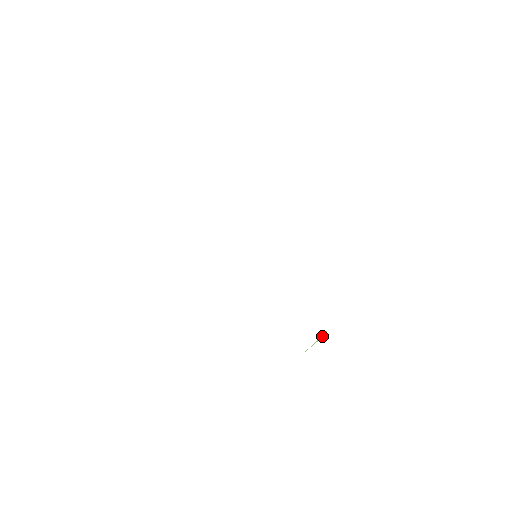
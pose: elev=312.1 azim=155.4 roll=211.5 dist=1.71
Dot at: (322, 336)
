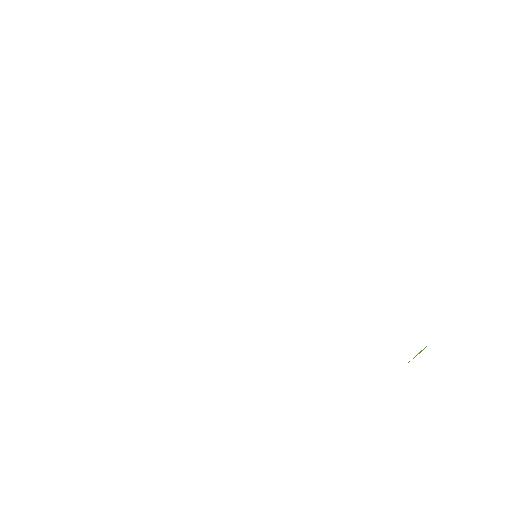
Dot at: (423, 349)
